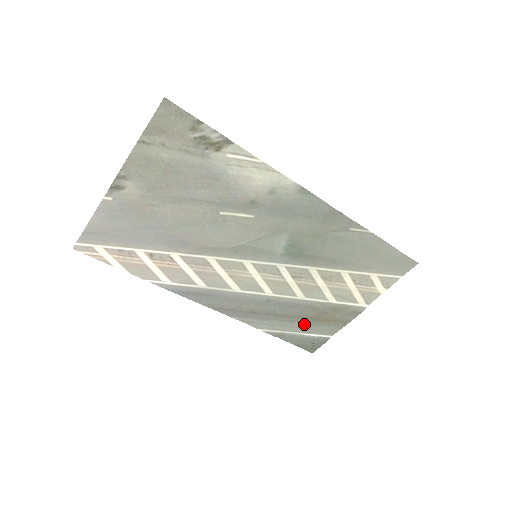
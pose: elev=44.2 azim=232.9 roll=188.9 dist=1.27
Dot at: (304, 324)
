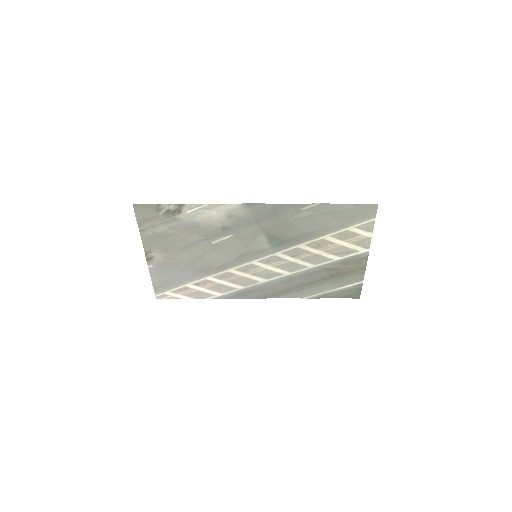
Dot at: (332, 282)
